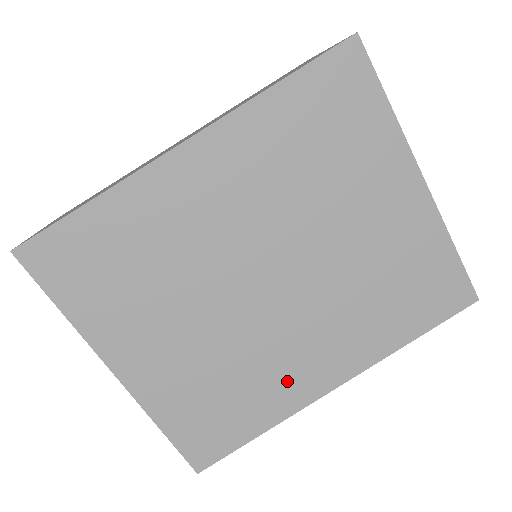
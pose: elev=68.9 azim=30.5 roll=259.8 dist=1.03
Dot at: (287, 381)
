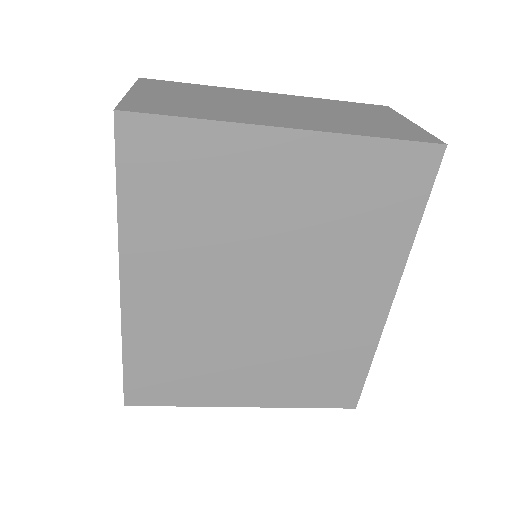
Dot at: (351, 327)
